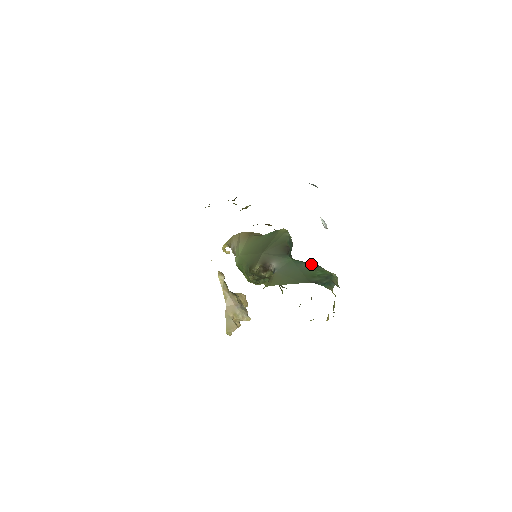
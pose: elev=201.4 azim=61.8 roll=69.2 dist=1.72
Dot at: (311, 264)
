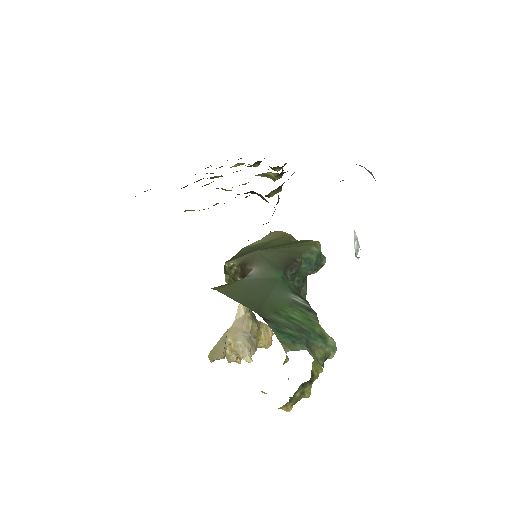
Dot at: (302, 300)
